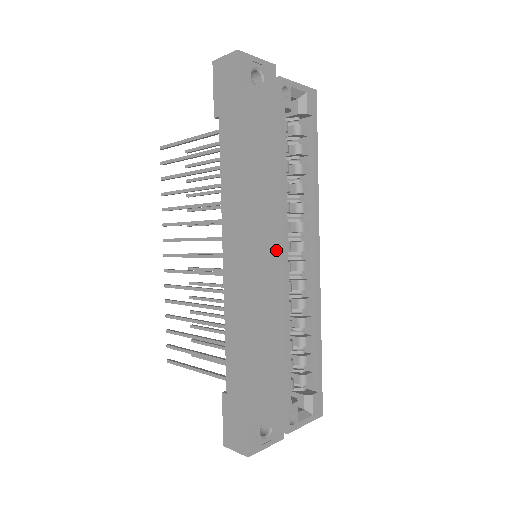
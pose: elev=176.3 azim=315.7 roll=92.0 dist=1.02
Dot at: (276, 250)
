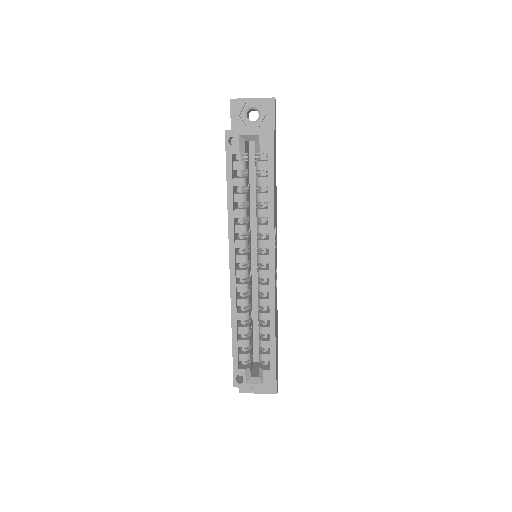
Dot at: (230, 260)
